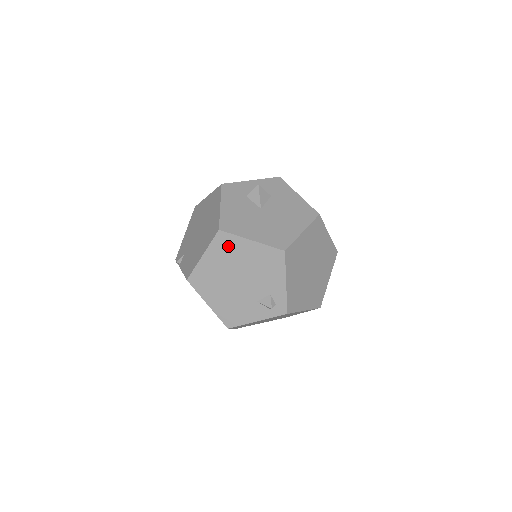
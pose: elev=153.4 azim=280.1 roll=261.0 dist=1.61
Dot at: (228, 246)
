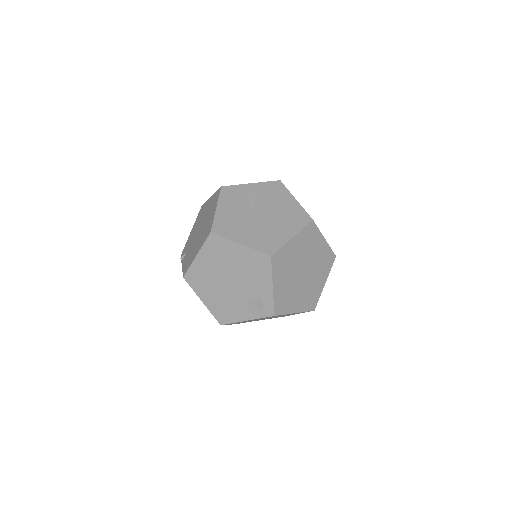
Dot at: (219, 248)
